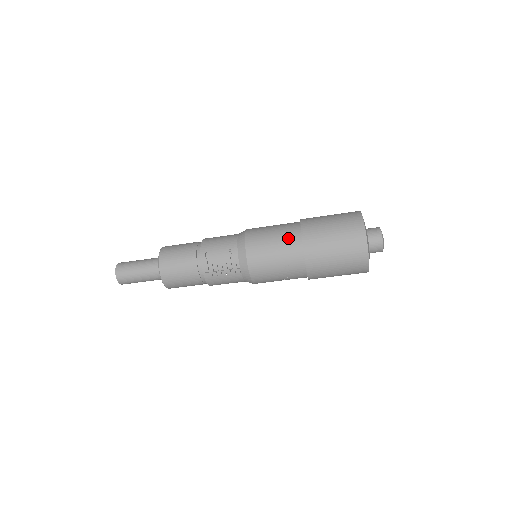
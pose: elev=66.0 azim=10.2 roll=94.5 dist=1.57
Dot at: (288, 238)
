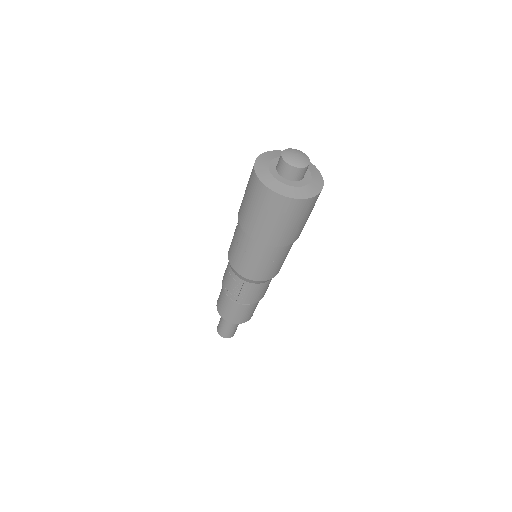
Dot at: (238, 234)
